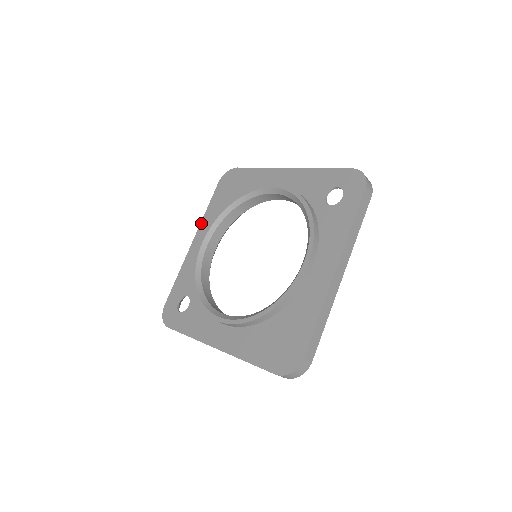
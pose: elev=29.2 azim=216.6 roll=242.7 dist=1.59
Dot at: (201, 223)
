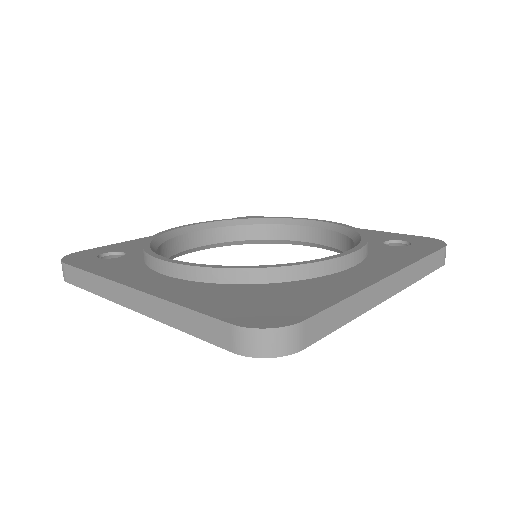
Dot at: occluded
